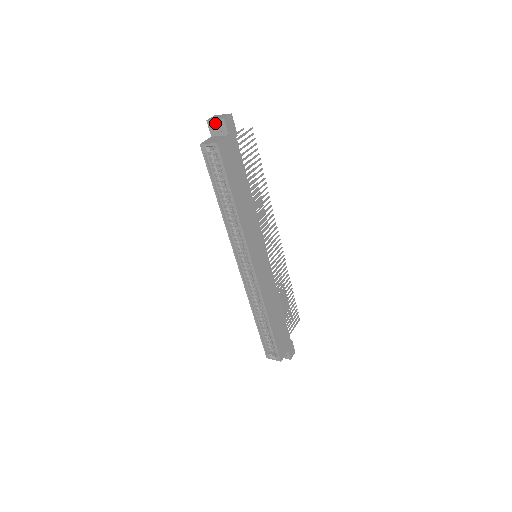
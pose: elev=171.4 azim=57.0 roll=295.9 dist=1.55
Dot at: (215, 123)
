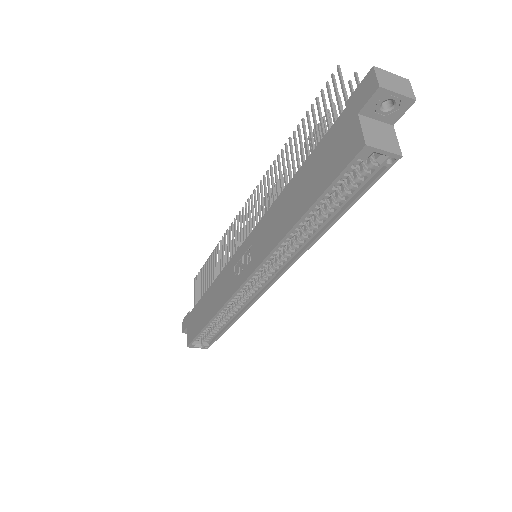
Dot at: (391, 98)
